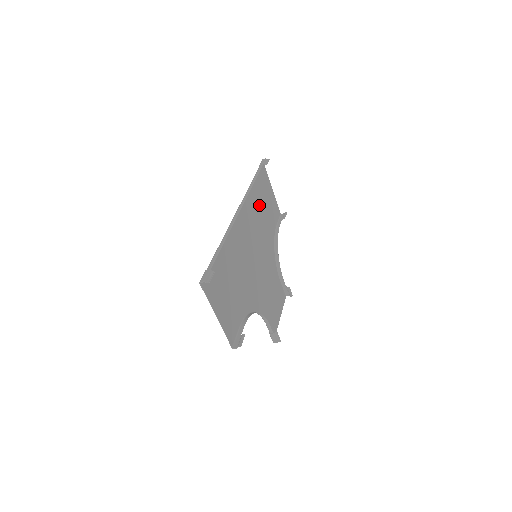
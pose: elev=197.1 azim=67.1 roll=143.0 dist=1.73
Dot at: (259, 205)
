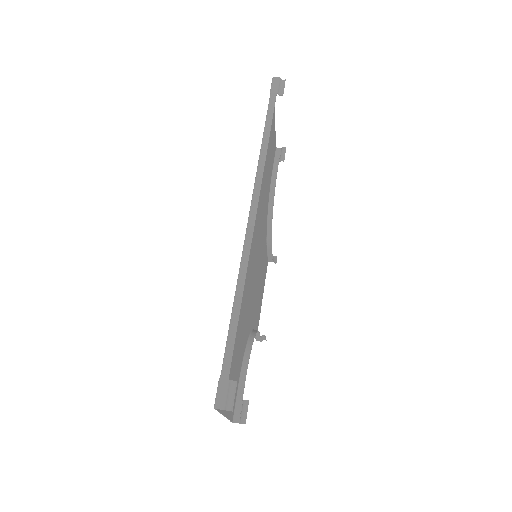
Dot at: (264, 168)
